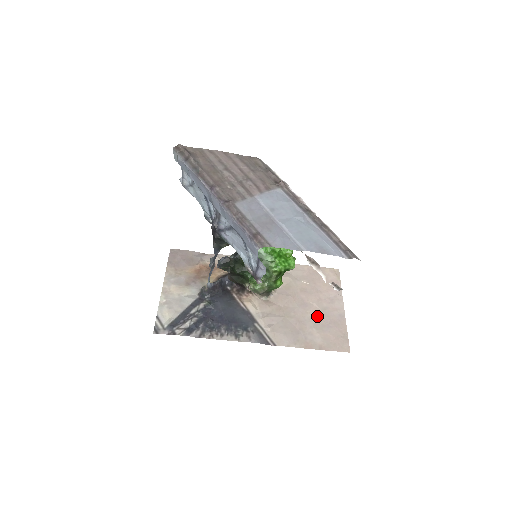
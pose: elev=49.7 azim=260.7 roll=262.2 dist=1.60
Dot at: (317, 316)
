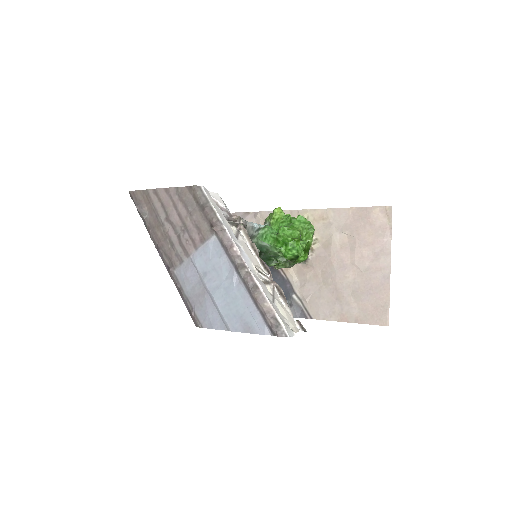
Dot at: (356, 281)
